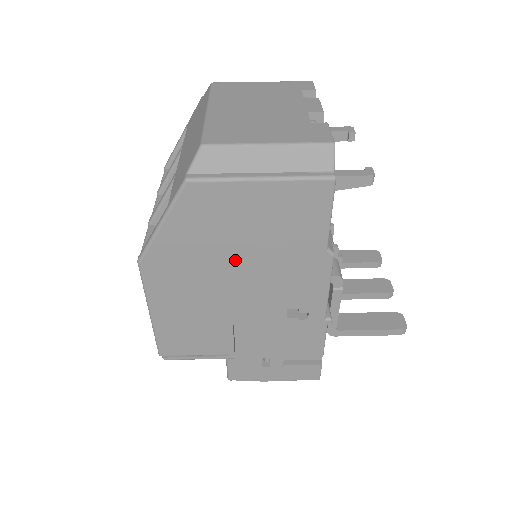
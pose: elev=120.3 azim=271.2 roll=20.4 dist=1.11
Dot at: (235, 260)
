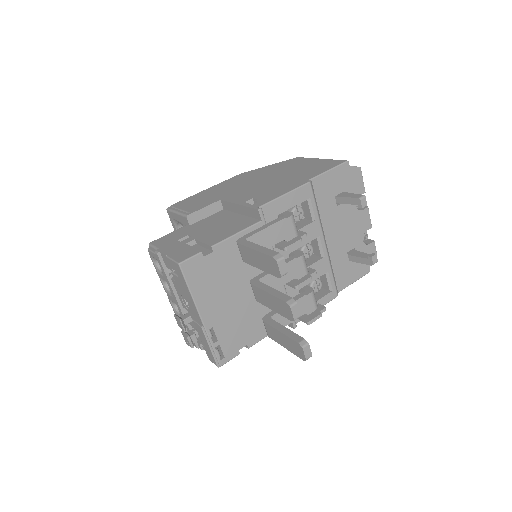
Dot at: (270, 177)
